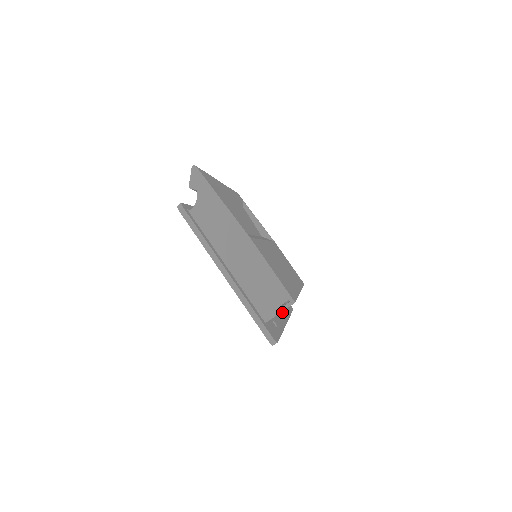
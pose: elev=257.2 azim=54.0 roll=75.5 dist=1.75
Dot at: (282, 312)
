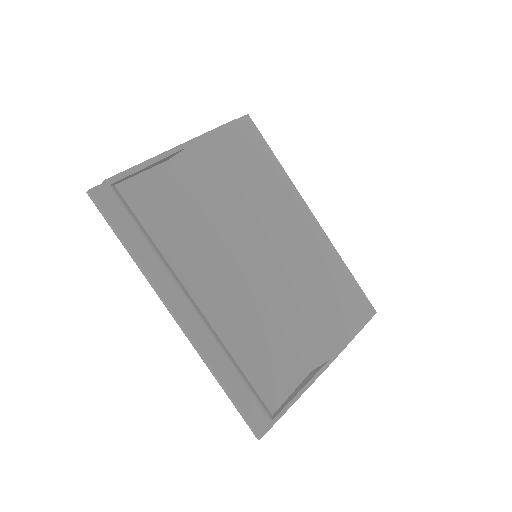
Dot at: occluded
